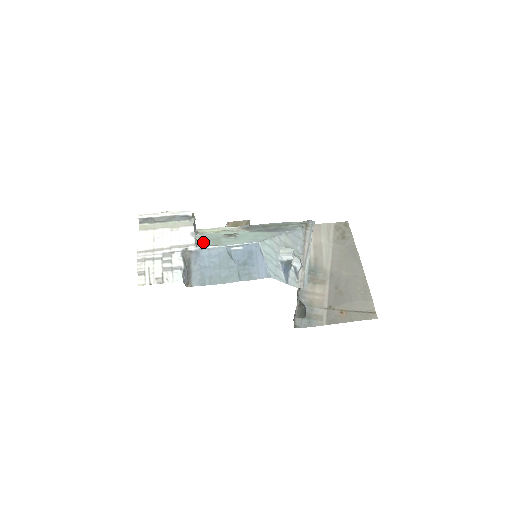
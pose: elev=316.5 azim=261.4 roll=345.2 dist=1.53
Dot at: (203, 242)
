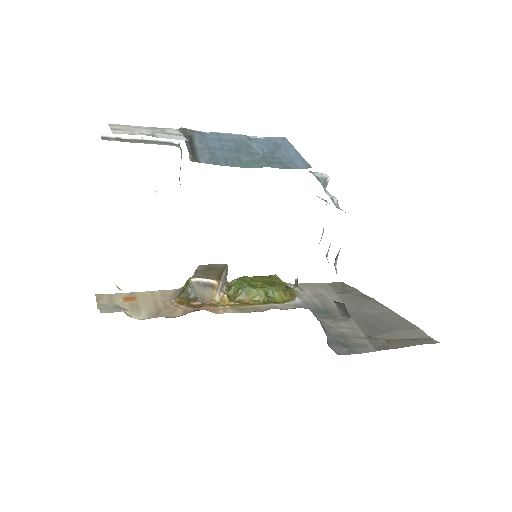
Dot at: occluded
